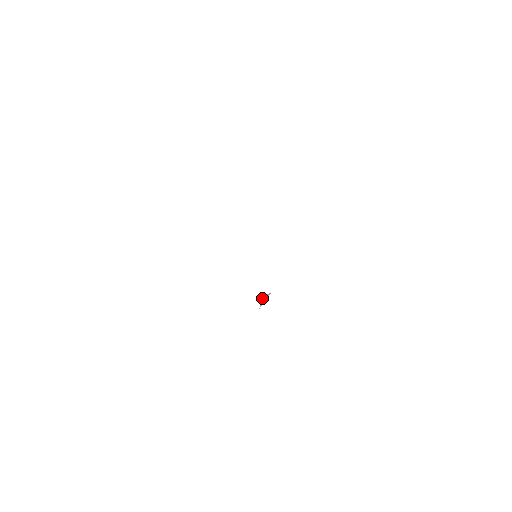
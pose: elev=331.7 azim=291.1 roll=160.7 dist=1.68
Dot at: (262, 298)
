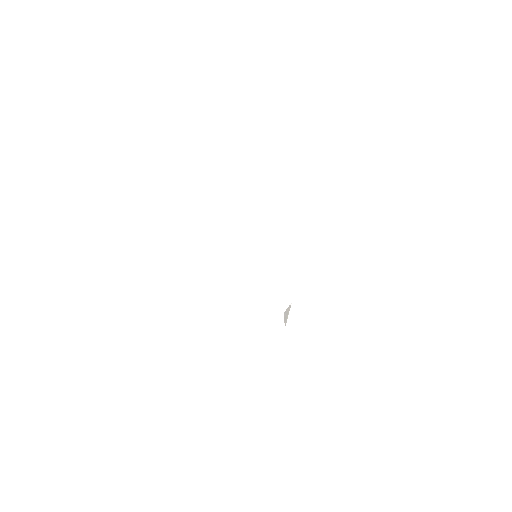
Dot at: occluded
